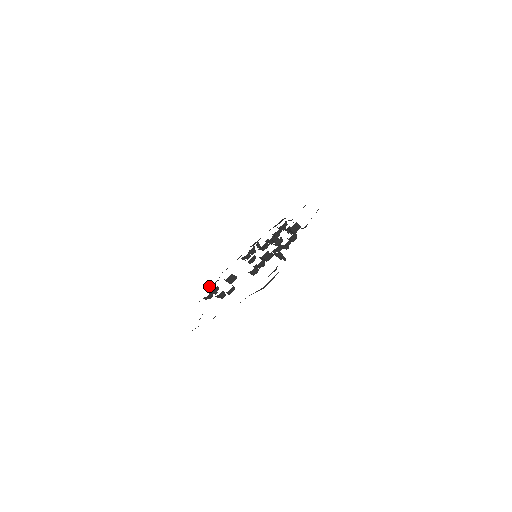
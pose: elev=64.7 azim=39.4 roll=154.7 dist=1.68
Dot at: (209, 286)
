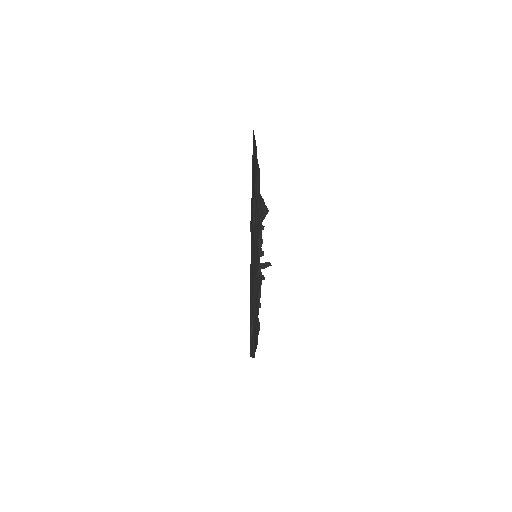
Dot at: occluded
